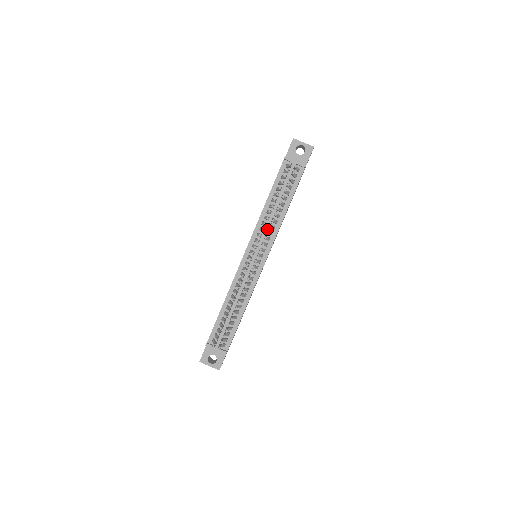
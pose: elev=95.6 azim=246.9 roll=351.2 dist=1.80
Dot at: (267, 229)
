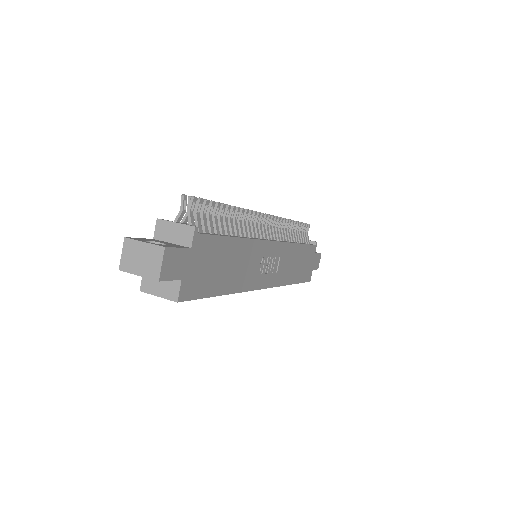
Dot at: occluded
